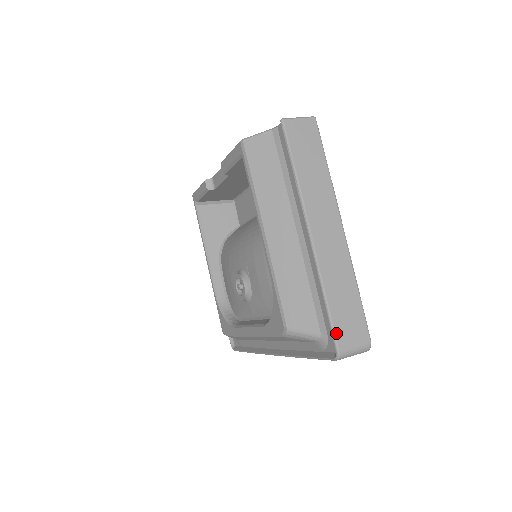
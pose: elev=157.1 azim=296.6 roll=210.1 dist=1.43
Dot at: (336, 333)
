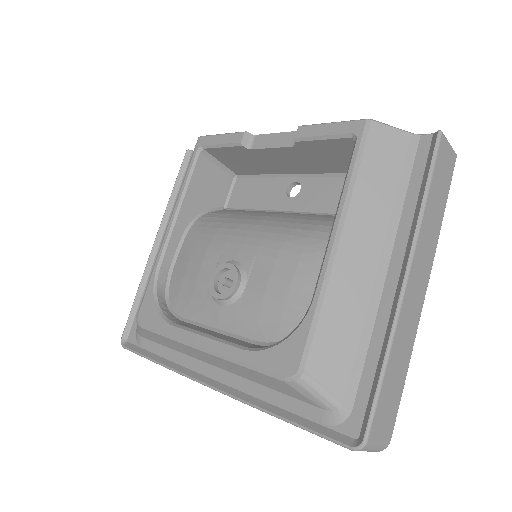
Dot at: (375, 416)
